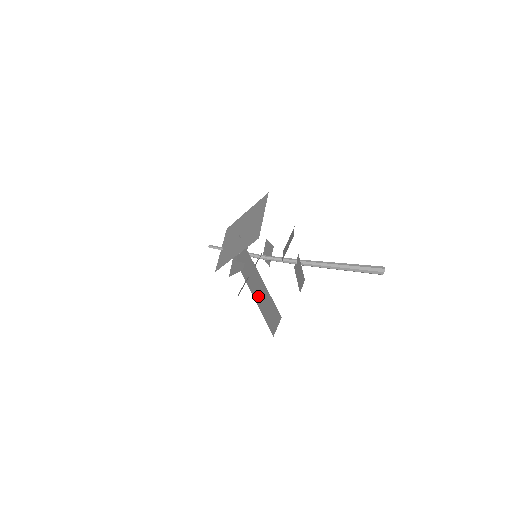
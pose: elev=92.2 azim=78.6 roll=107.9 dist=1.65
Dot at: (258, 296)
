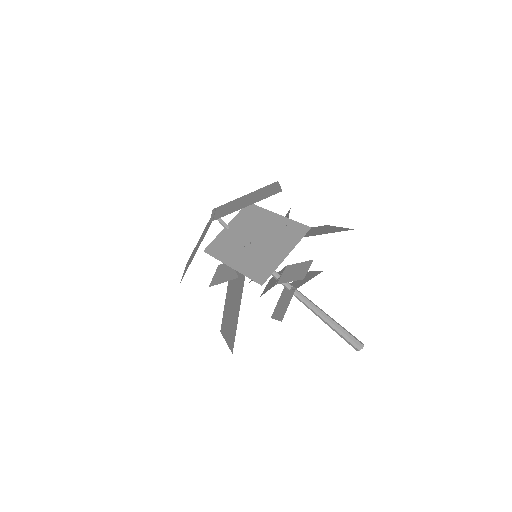
Dot at: (230, 295)
